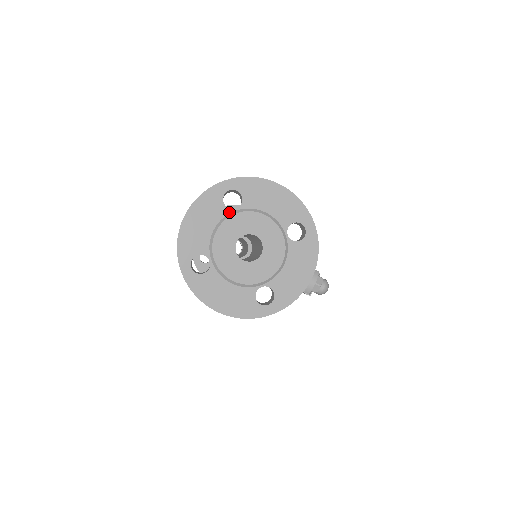
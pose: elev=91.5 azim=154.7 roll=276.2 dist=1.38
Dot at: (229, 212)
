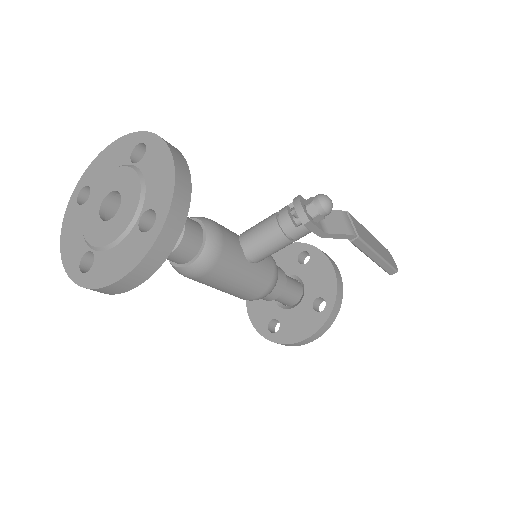
Dot at: (86, 205)
